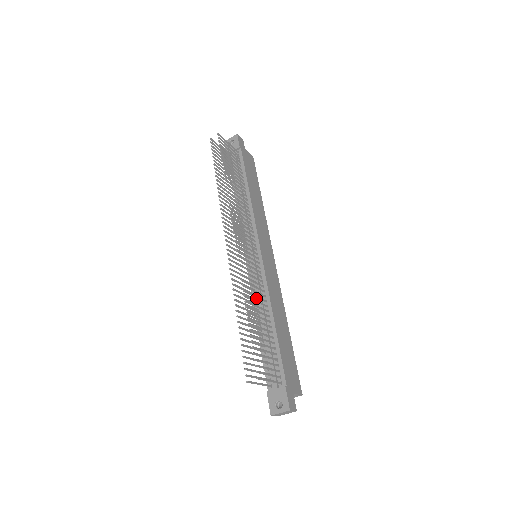
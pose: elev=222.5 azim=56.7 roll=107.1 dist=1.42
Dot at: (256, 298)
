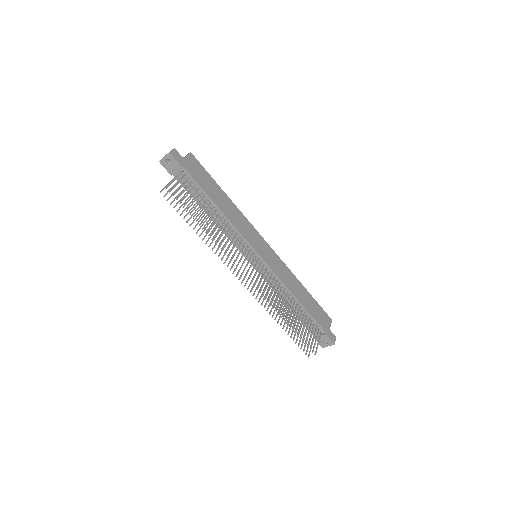
Dot at: (275, 288)
